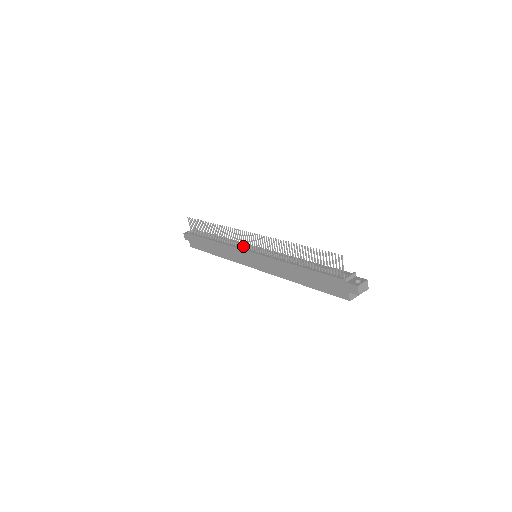
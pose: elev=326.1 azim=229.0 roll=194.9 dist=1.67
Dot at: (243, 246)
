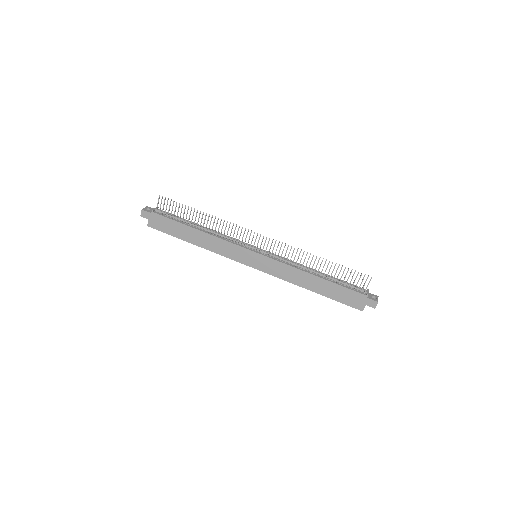
Dot at: (244, 244)
